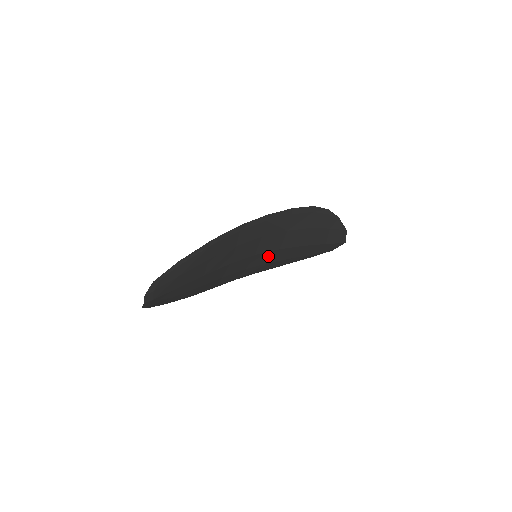
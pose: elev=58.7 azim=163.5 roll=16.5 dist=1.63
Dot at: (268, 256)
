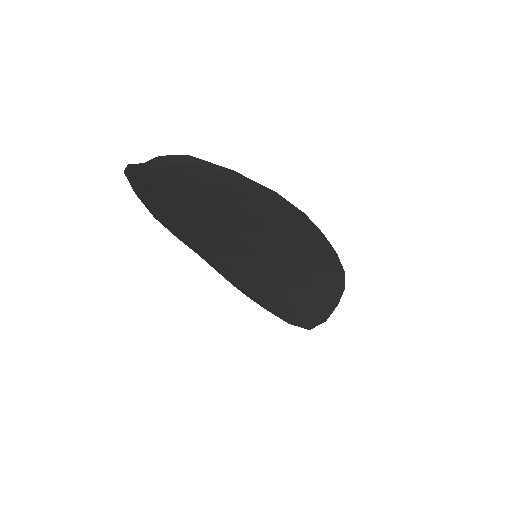
Dot at: (256, 268)
